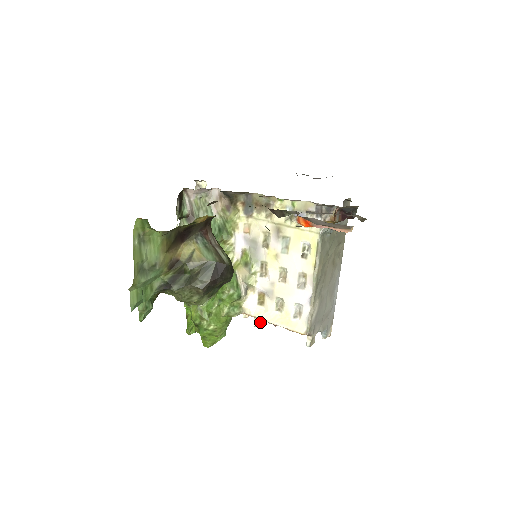
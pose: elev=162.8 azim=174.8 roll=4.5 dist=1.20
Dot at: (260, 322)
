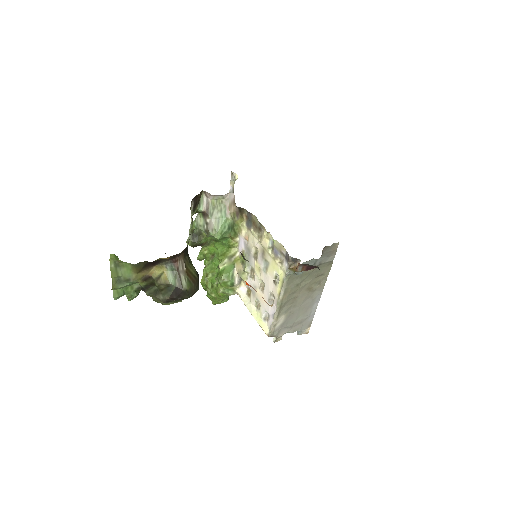
Dot at: occluded
